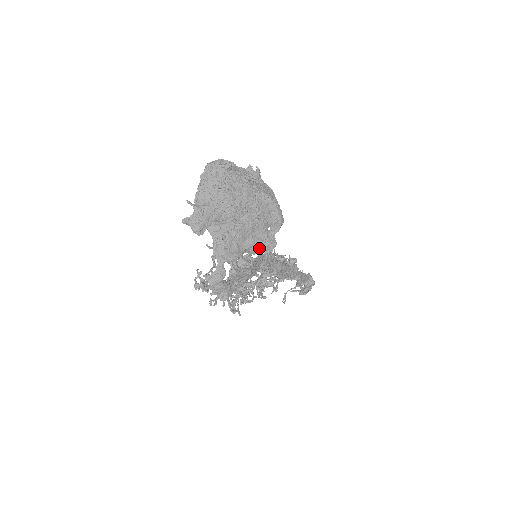
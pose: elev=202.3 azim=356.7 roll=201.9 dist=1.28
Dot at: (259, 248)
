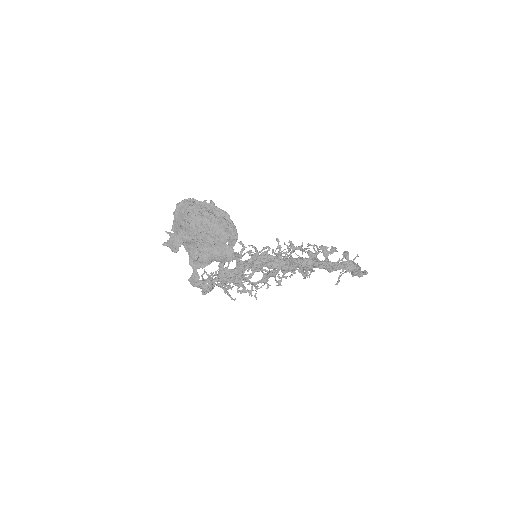
Dot at: (221, 258)
